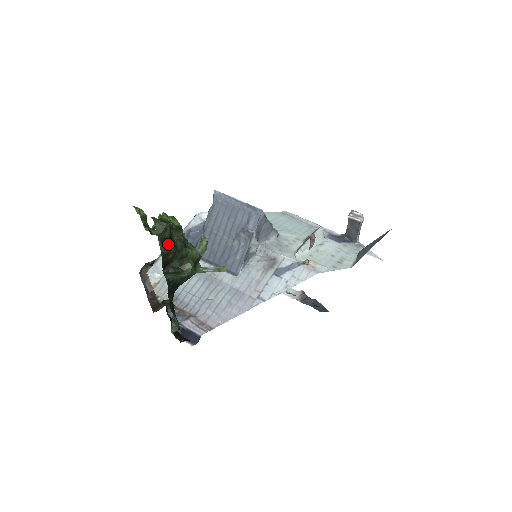
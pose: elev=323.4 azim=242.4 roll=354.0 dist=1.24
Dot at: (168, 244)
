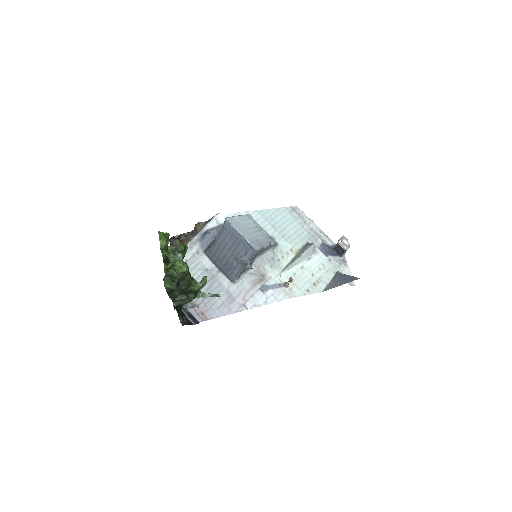
Dot at: (174, 294)
